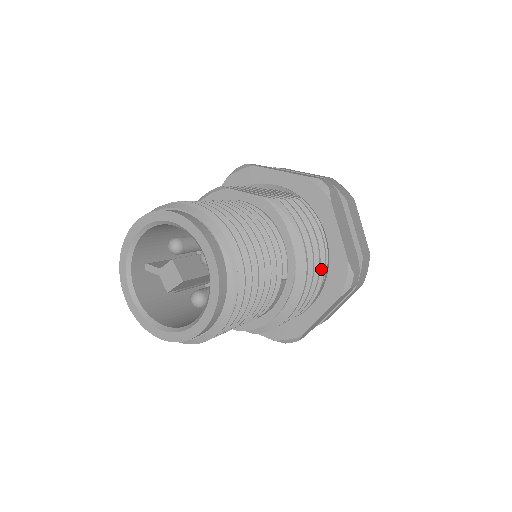
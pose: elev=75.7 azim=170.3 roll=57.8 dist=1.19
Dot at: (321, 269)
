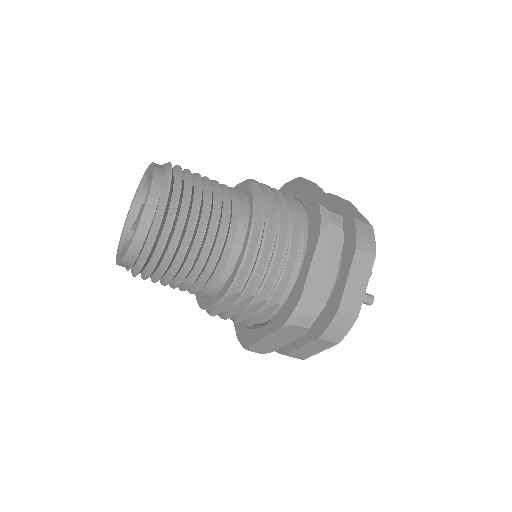
Dot at: (297, 220)
